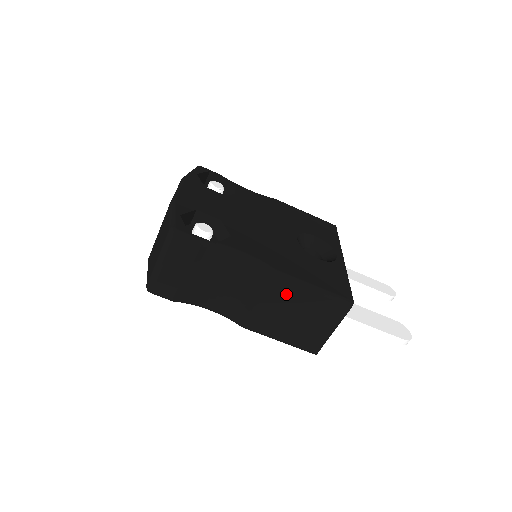
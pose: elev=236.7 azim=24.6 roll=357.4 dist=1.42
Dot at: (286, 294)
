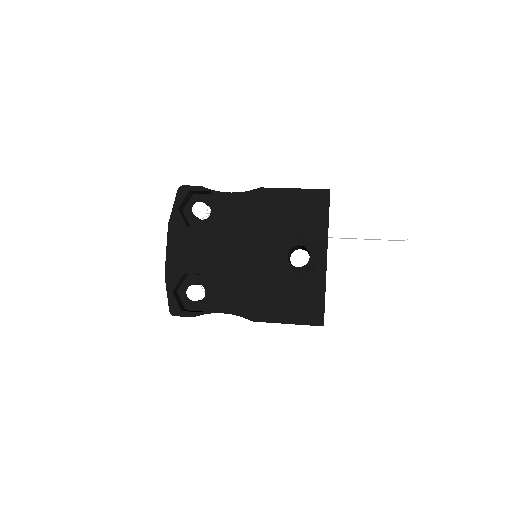
Dot at: occluded
